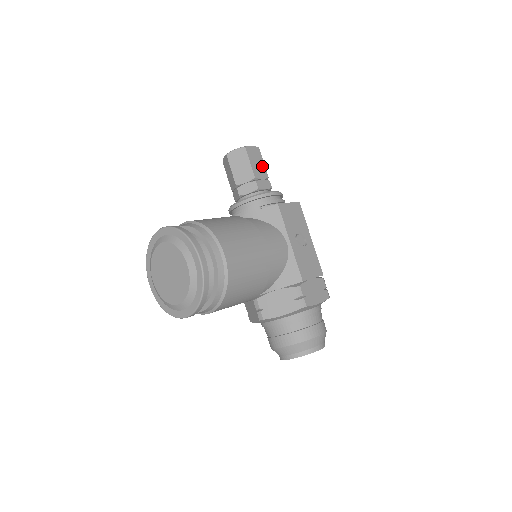
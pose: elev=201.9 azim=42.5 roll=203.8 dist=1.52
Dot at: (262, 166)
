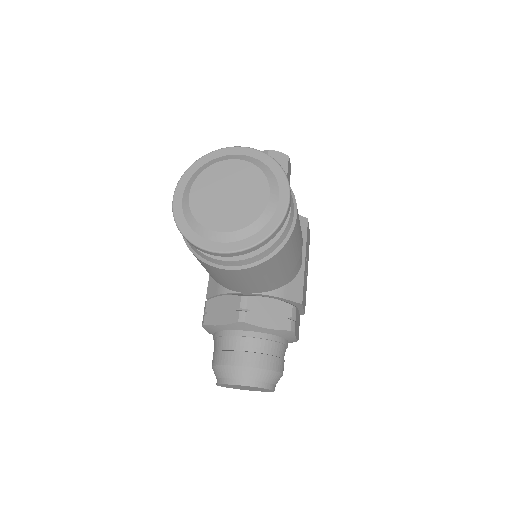
Dot at: occluded
